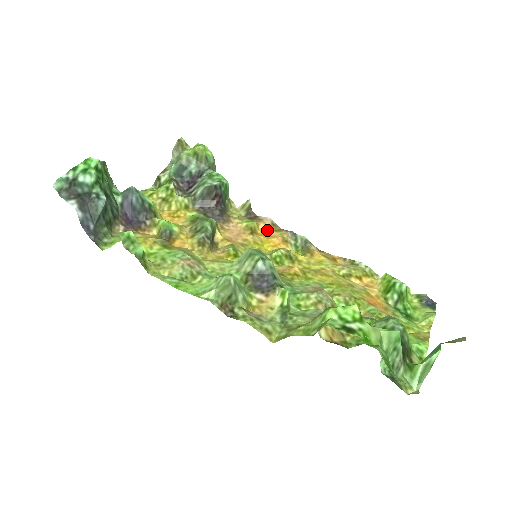
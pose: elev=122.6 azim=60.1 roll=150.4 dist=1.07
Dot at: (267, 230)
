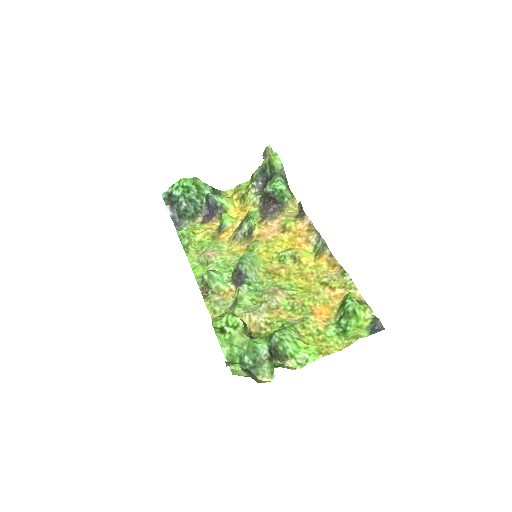
Dot at: (302, 229)
